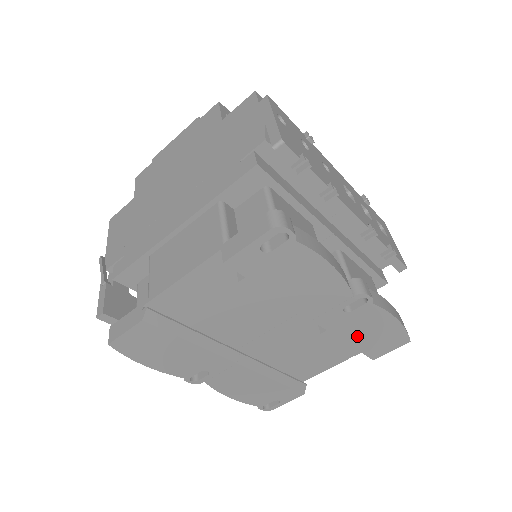
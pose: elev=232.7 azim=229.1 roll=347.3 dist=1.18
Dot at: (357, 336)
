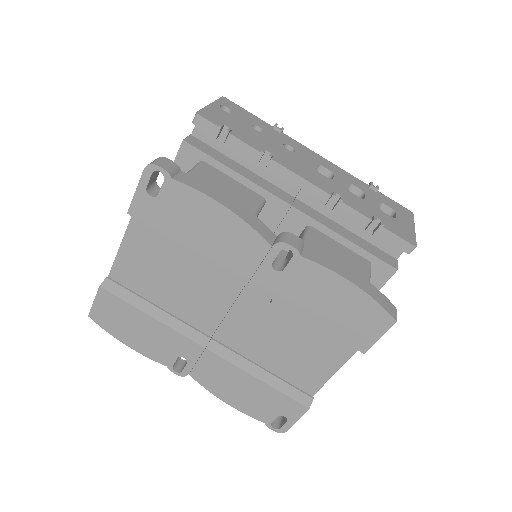
Dot at: (316, 310)
